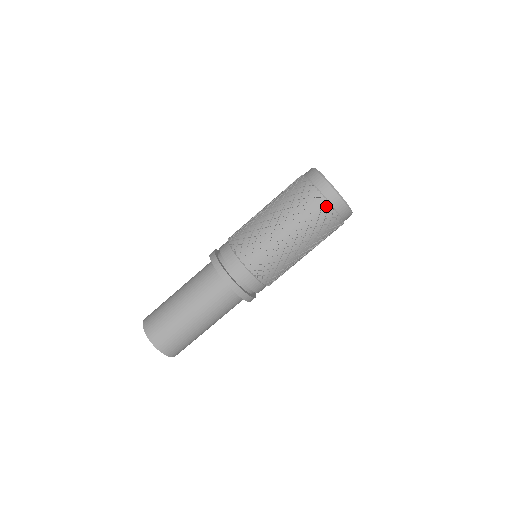
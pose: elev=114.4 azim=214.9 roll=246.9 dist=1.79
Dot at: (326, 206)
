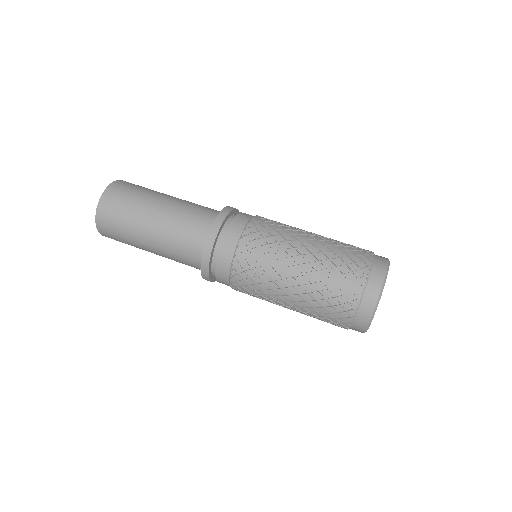
Dot at: (352, 307)
